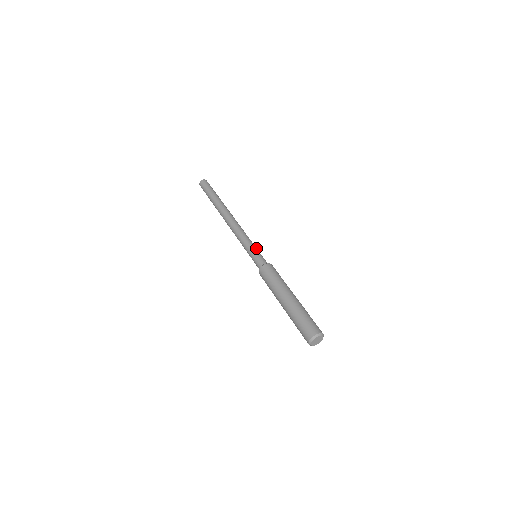
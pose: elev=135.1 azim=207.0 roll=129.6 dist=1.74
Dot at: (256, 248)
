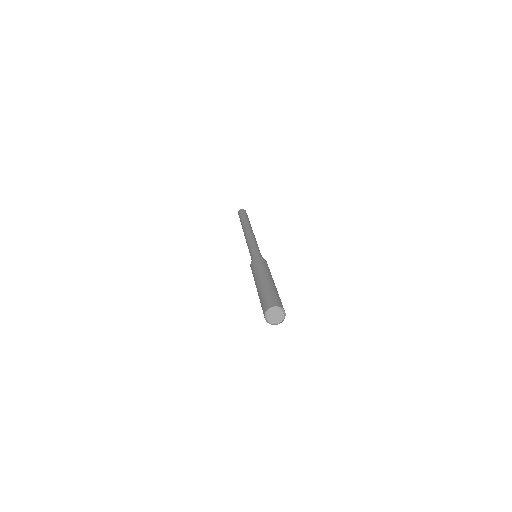
Dot at: (257, 249)
